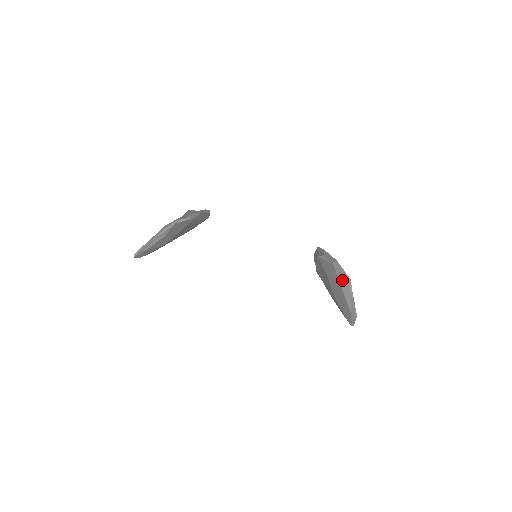
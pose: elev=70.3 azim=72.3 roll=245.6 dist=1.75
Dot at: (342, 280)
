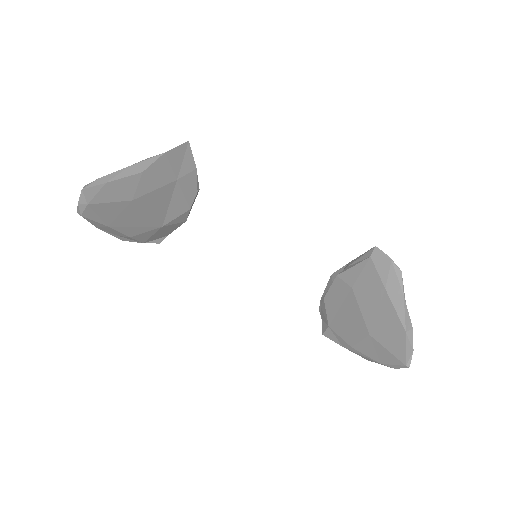
Dot at: (387, 276)
